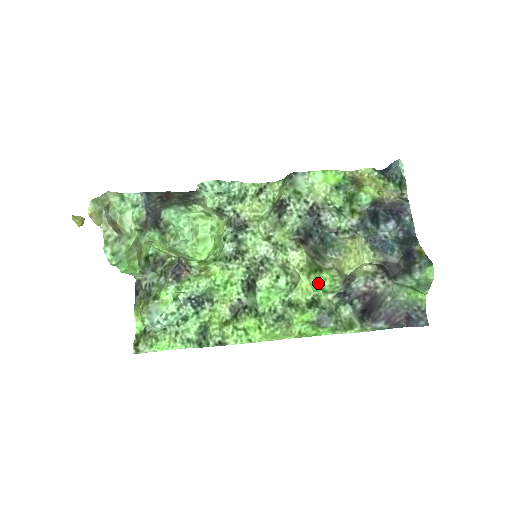
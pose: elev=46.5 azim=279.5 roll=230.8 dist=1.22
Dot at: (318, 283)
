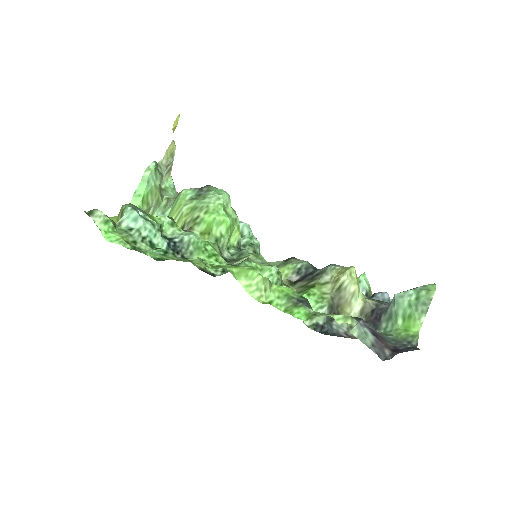
Dot at: (305, 295)
